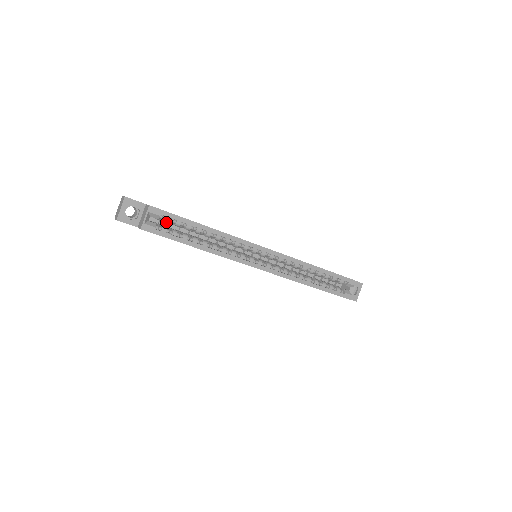
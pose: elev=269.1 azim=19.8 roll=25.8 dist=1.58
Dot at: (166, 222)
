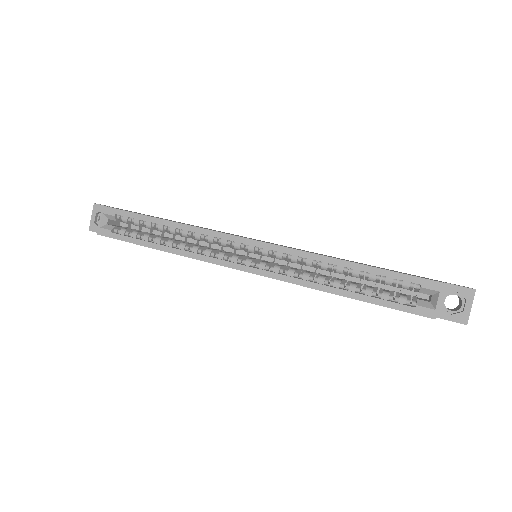
Dot at: occluded
